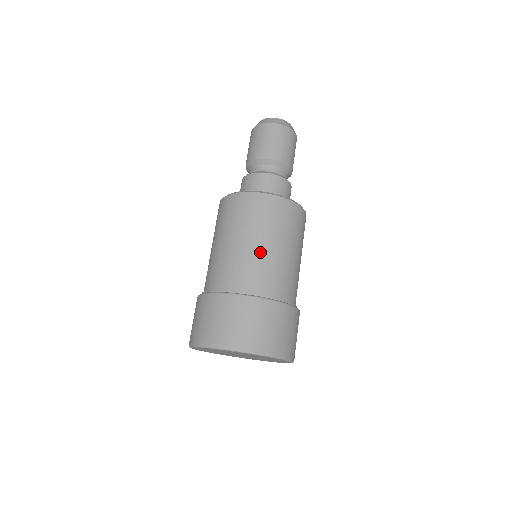
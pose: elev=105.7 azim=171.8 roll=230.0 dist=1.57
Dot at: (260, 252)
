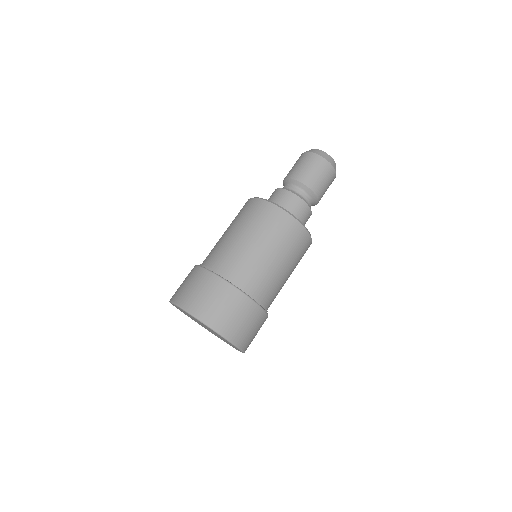
Dot at: (236, 242)
